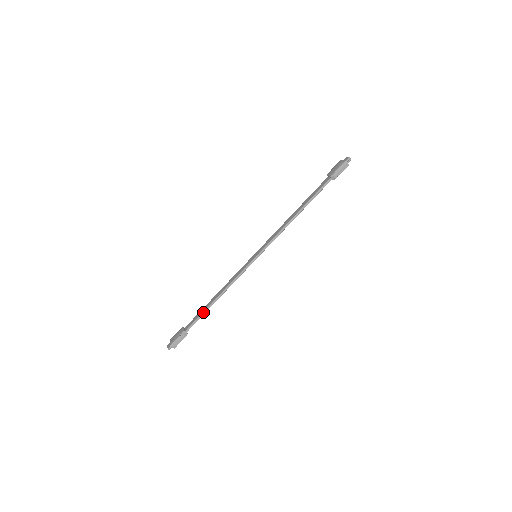
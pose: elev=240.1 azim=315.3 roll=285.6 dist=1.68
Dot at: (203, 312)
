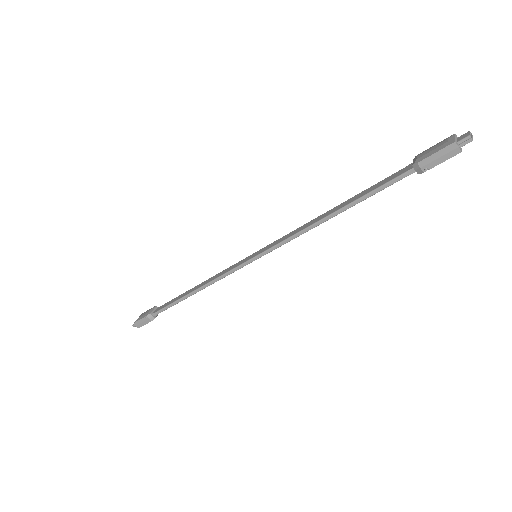
Dot at: (174, 301)
